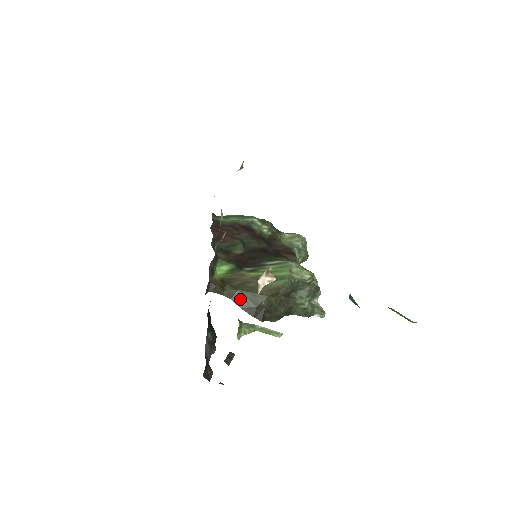
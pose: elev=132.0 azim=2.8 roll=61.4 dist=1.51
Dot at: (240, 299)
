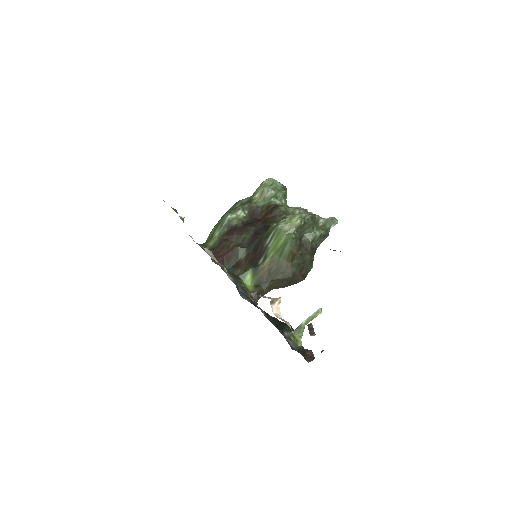
Dot at: (278, 284)
